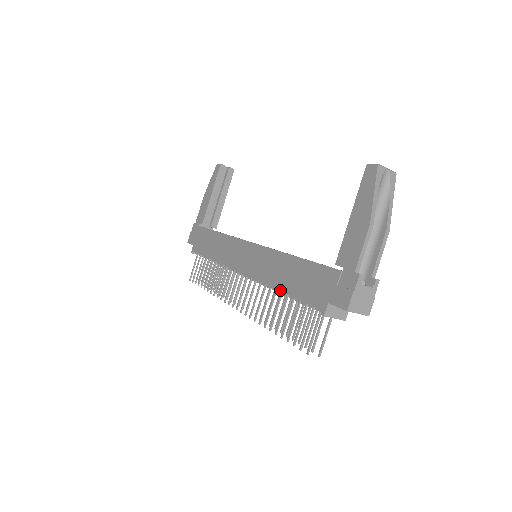
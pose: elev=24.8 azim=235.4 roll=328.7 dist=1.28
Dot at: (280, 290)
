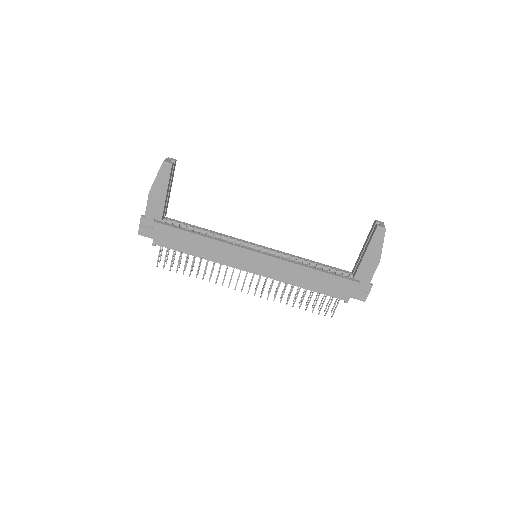
Dot at: (304, 288)
